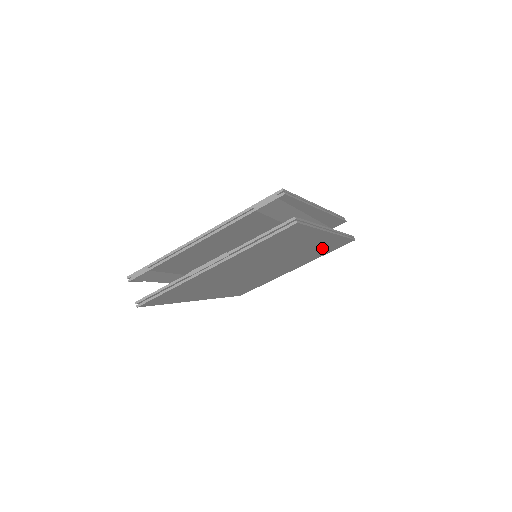
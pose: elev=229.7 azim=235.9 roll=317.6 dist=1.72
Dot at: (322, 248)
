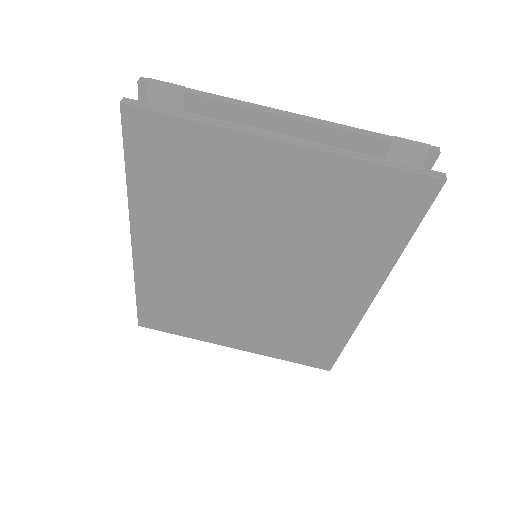
Dot at: (312, 332)
